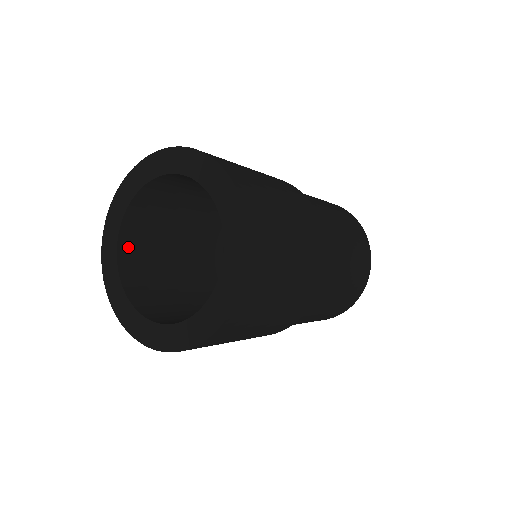
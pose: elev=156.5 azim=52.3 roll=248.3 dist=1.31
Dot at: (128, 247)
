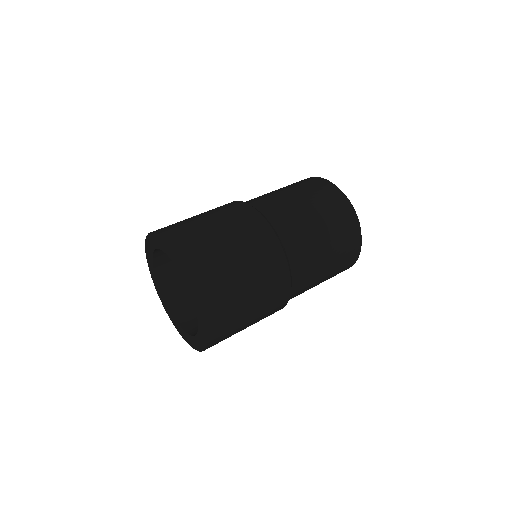
Dot at: (176, 304)
